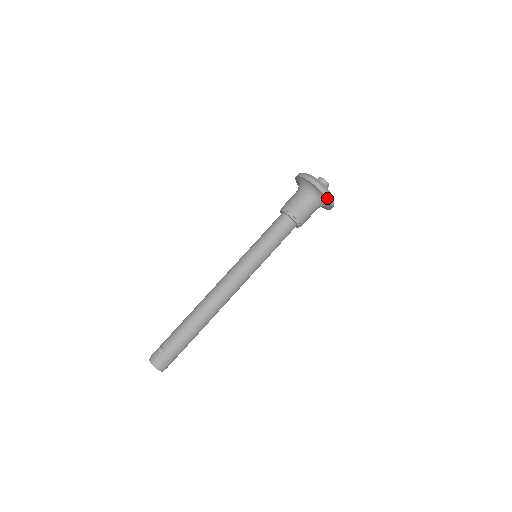
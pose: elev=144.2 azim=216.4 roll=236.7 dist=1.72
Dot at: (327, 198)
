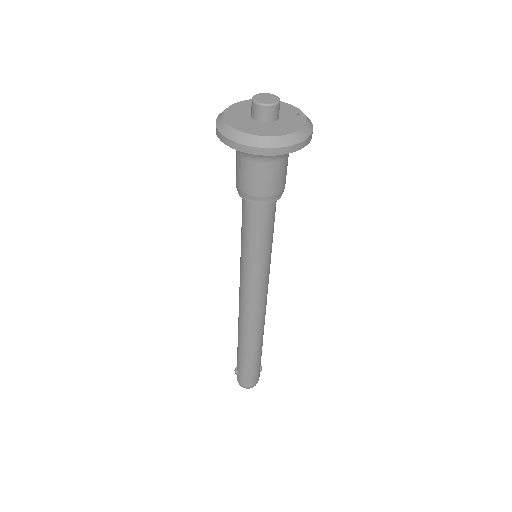
Dot at: (258, 154)
